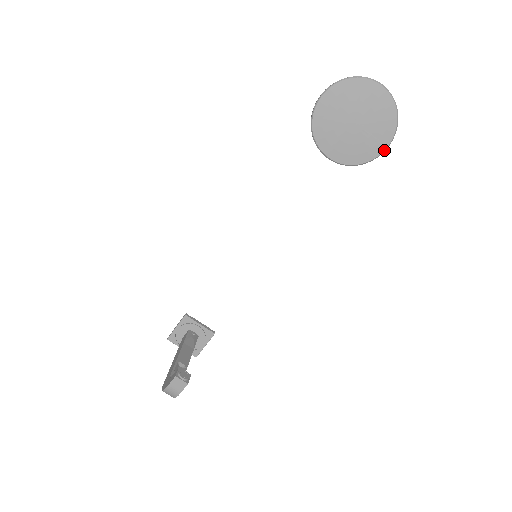
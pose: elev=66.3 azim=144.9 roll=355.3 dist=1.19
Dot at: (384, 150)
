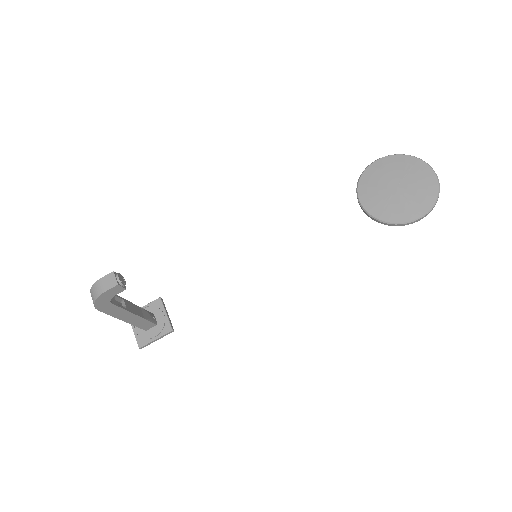
Dot at: (416, 218)
